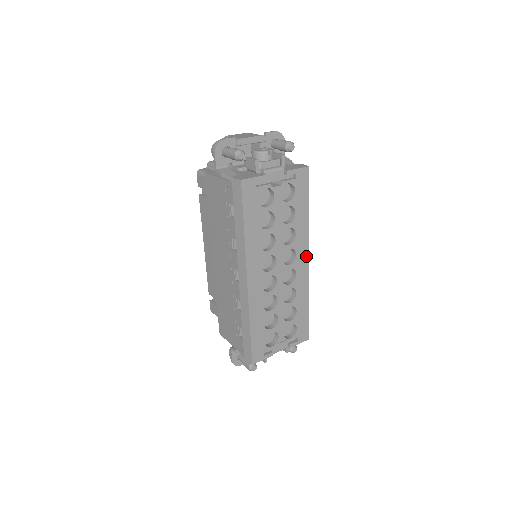
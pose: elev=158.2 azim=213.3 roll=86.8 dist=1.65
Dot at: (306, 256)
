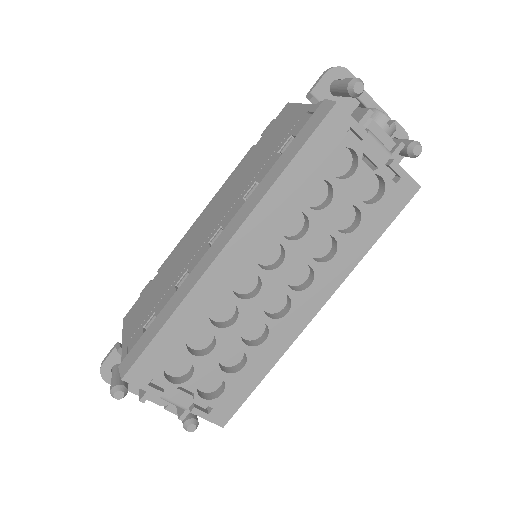
Dot at: (320, 302)
